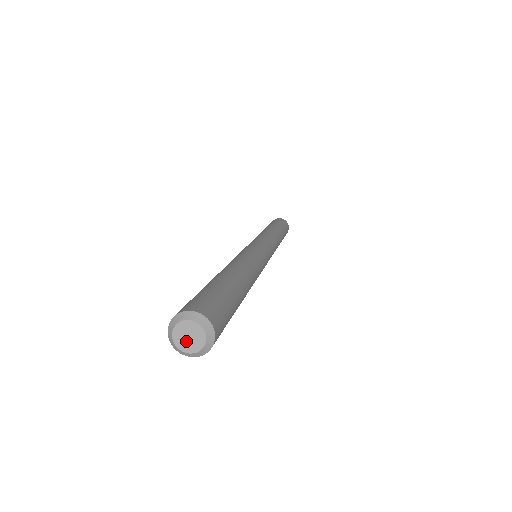
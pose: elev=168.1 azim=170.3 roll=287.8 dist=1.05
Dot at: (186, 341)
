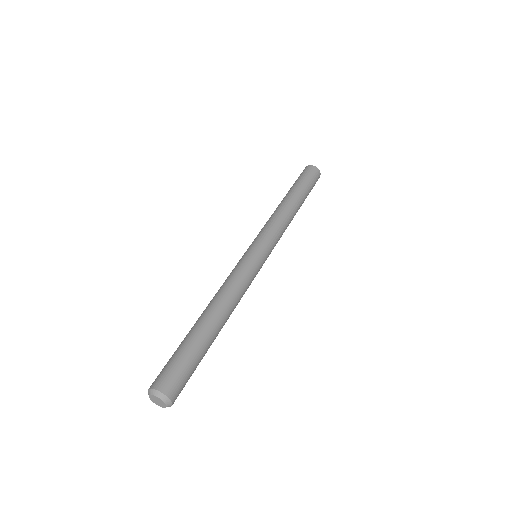
Dot at: (157, 402)
